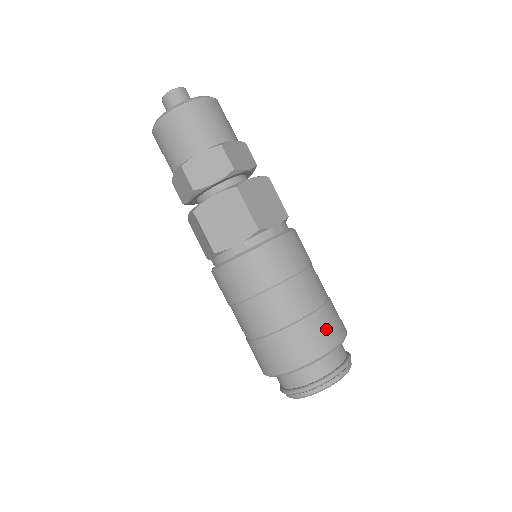
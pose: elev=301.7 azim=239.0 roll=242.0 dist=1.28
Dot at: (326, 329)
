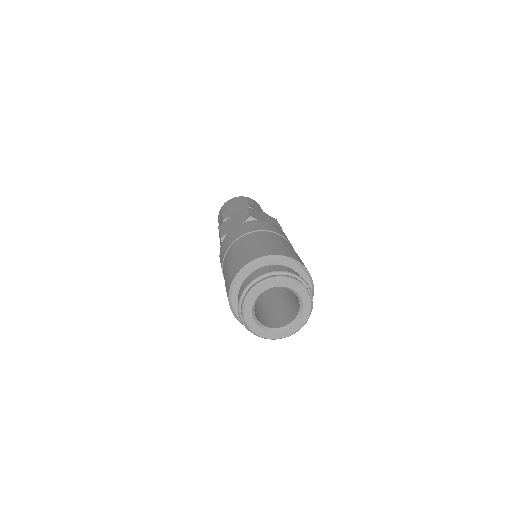
Dot at: (280, 249)
